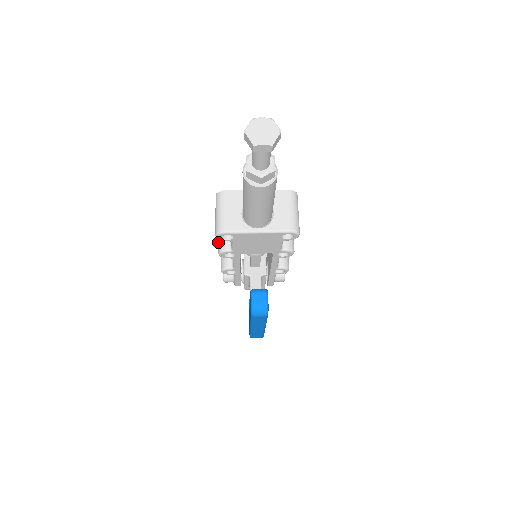
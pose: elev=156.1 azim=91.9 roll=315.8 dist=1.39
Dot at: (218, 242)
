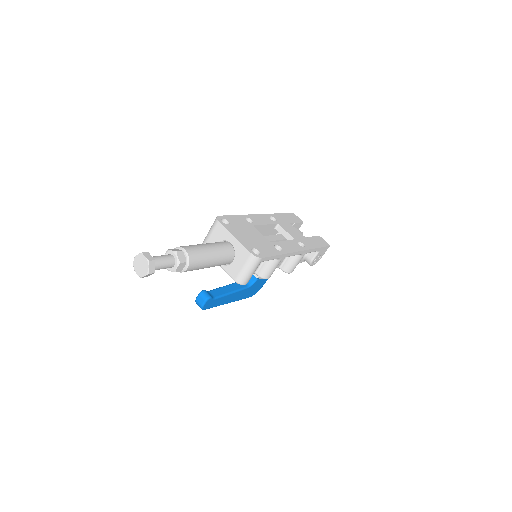
Dot at: occluded
